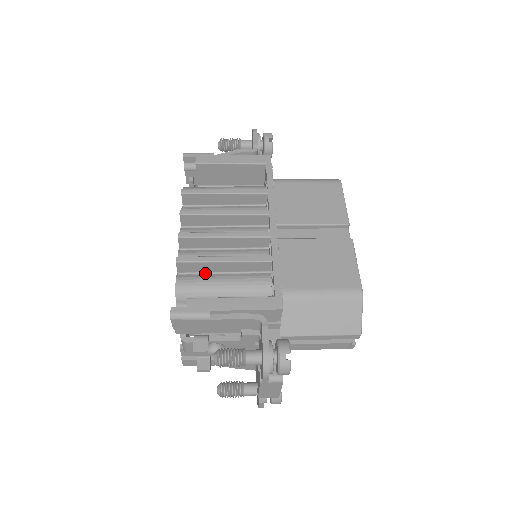
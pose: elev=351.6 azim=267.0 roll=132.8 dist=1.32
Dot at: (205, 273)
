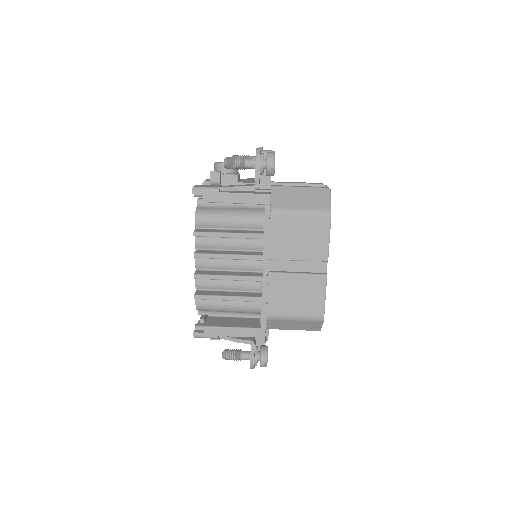
Dot at: occluded
